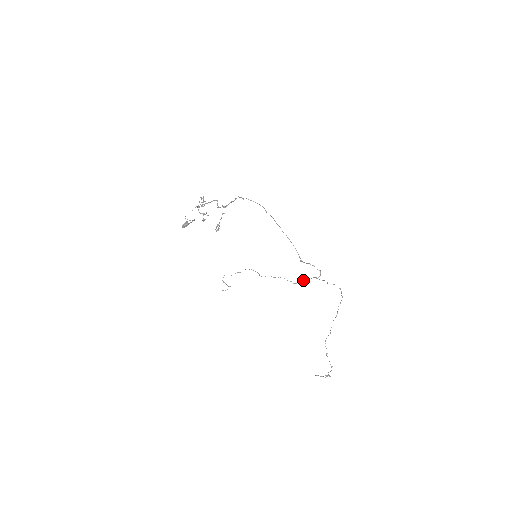
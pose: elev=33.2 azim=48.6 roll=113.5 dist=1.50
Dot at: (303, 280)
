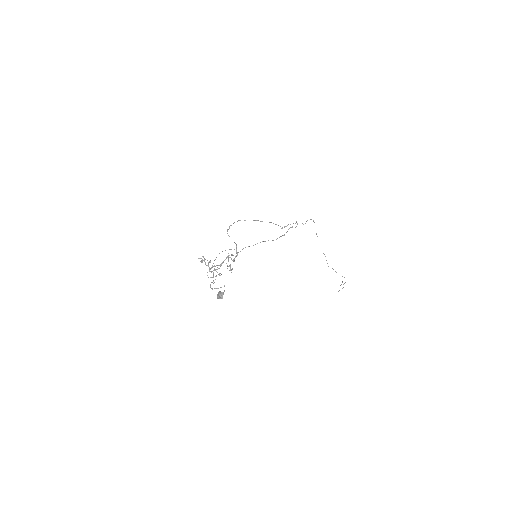
Dot at: (283, 235)
